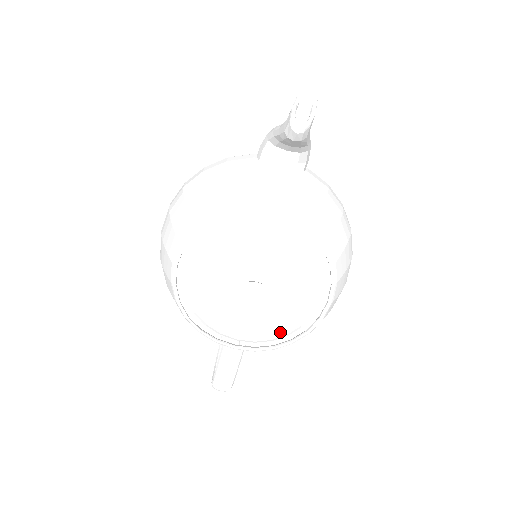
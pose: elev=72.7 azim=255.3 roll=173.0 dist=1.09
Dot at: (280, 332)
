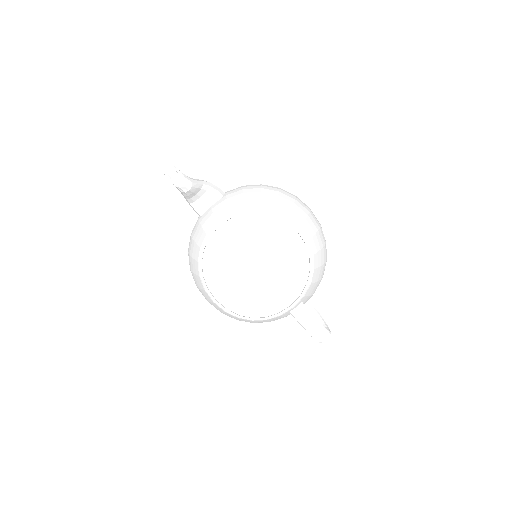
Dot at: (299, 272)
